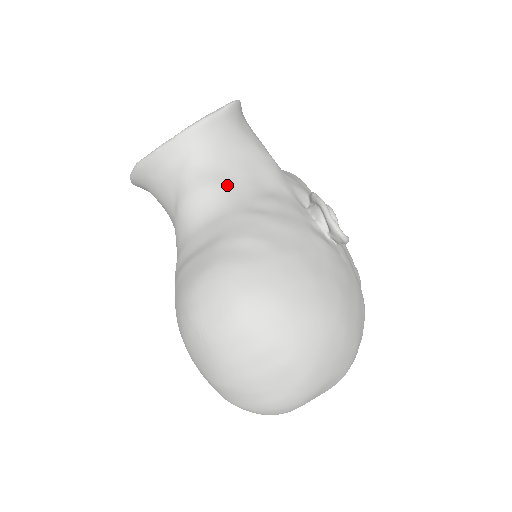
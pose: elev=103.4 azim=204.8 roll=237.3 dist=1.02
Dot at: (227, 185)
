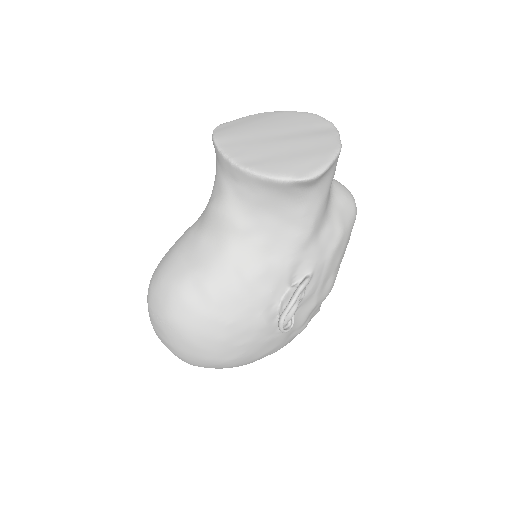
Dot at: (244, 232)
